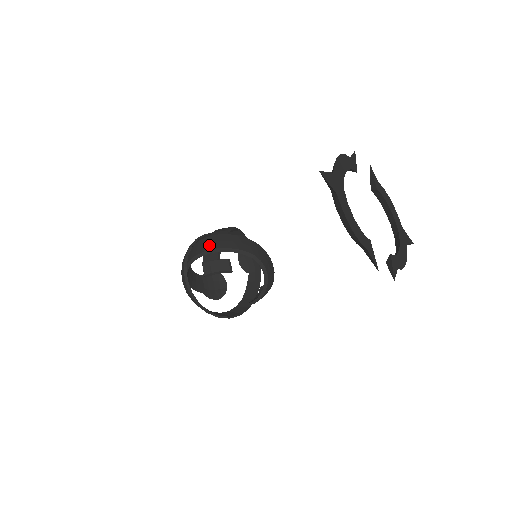
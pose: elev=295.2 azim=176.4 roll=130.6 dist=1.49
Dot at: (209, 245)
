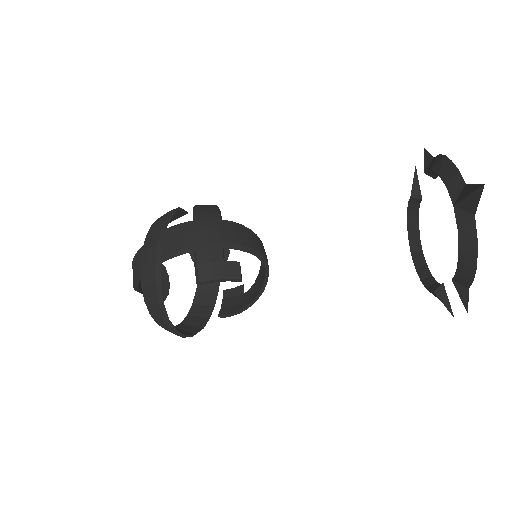
Dot at: (208, 235)
